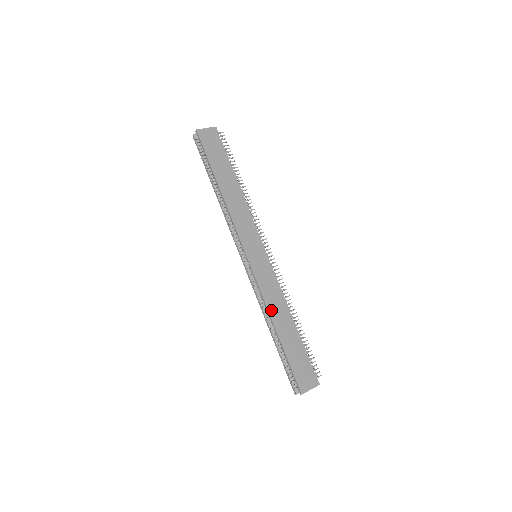
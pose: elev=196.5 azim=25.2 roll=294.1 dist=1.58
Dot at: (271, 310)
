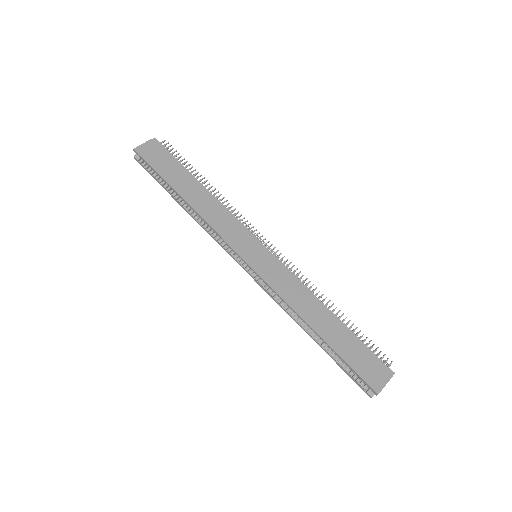
Dot at: (298, 309)
